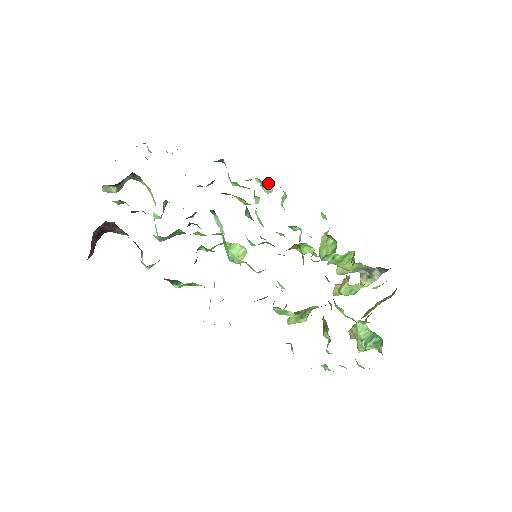
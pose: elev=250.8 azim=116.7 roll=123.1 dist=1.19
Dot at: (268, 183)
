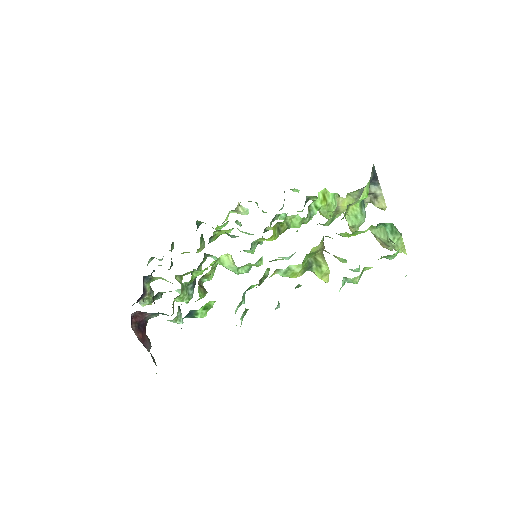
Dot at: (239, 207)
